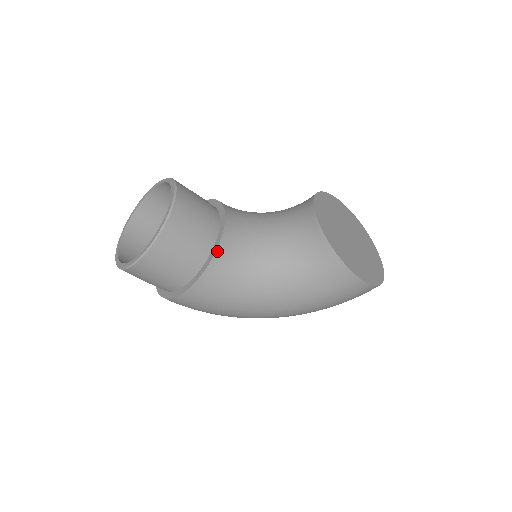
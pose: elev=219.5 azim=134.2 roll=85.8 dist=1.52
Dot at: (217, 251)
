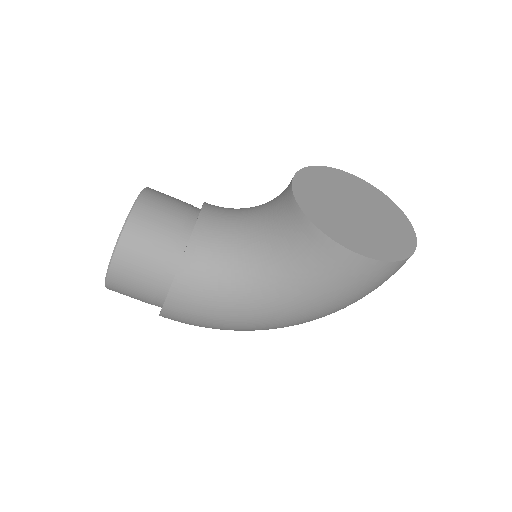
Dot at: (186, 250)
